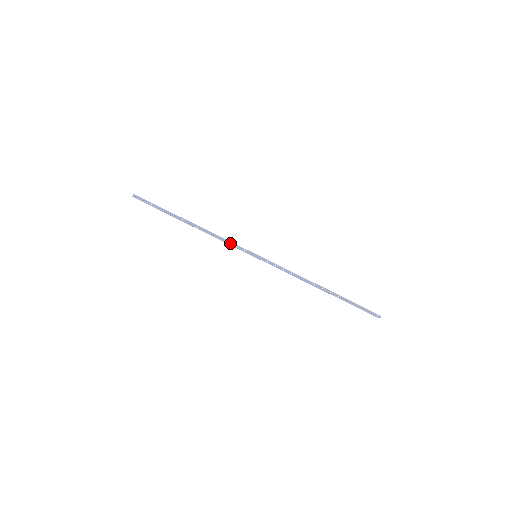
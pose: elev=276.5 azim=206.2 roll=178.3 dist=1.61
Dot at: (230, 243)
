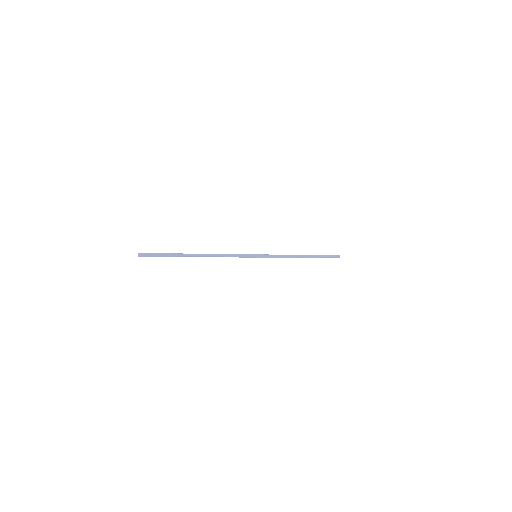
Dot at: (235, 255)
